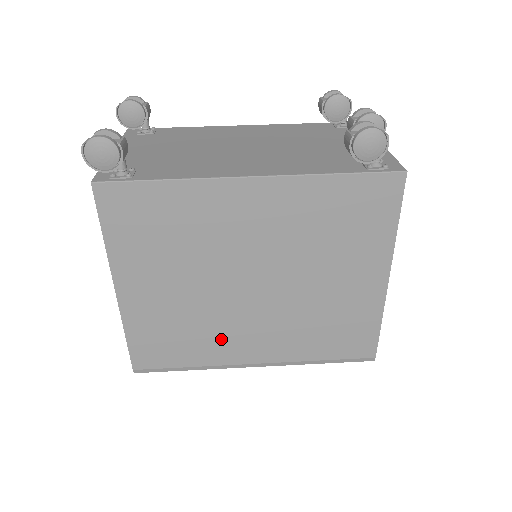
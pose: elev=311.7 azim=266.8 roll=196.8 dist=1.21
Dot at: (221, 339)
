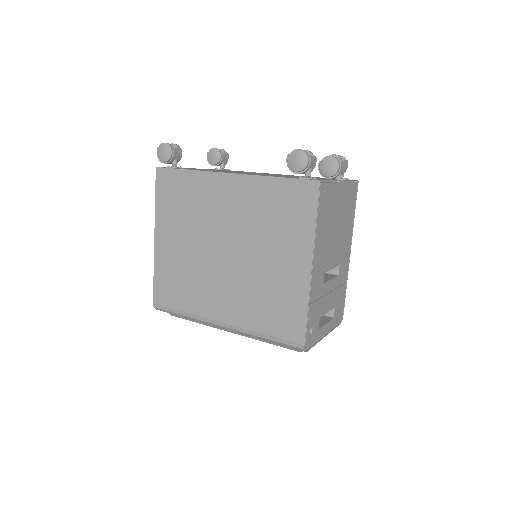
Dot at: (203, 293)
